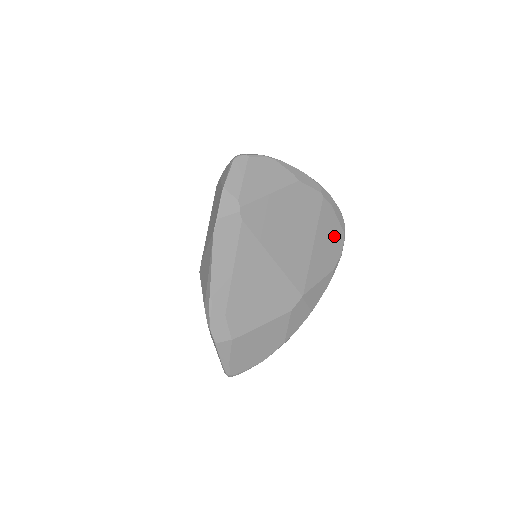
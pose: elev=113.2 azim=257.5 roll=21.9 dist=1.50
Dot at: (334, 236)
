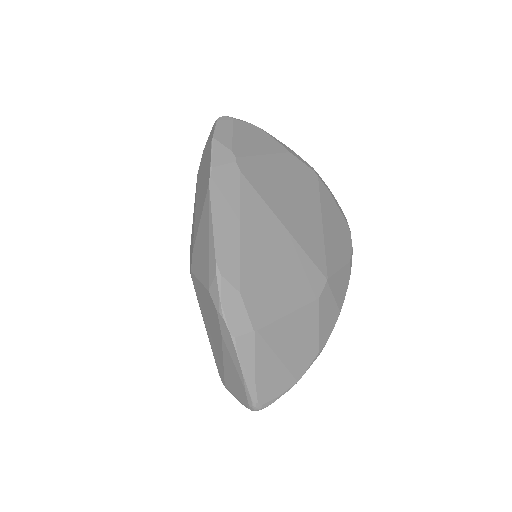
Dot at: (339, 223)
